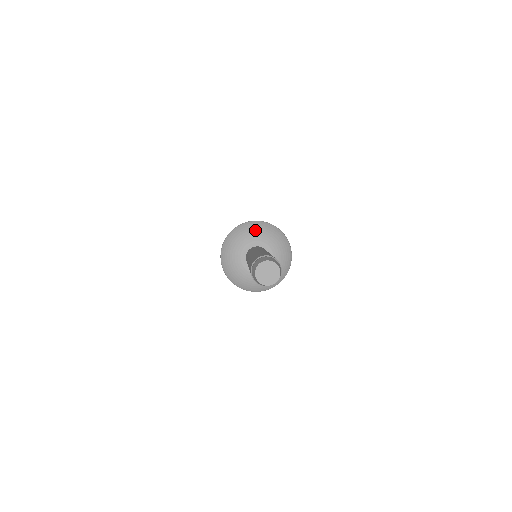
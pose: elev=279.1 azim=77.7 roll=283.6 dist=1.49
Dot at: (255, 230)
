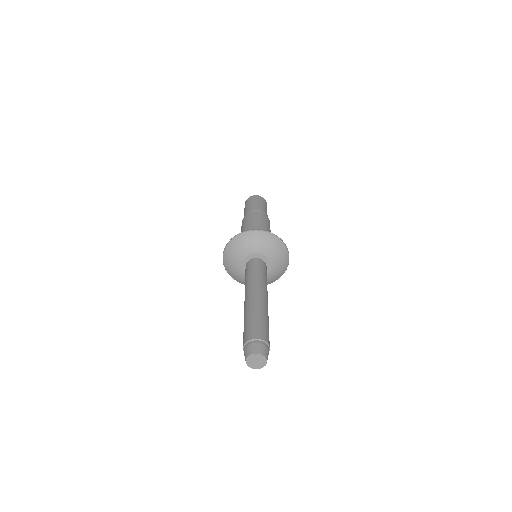
Dot at: (256, 242)
